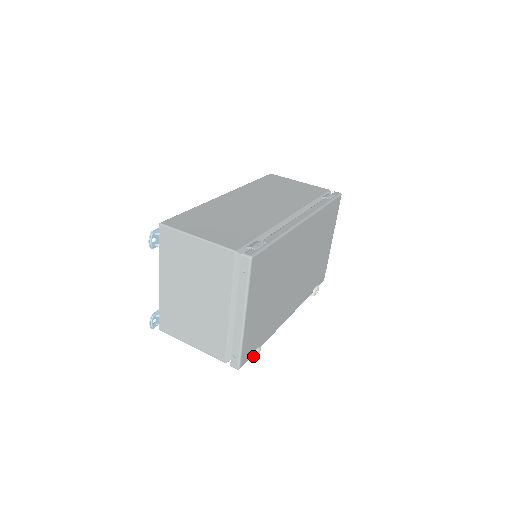
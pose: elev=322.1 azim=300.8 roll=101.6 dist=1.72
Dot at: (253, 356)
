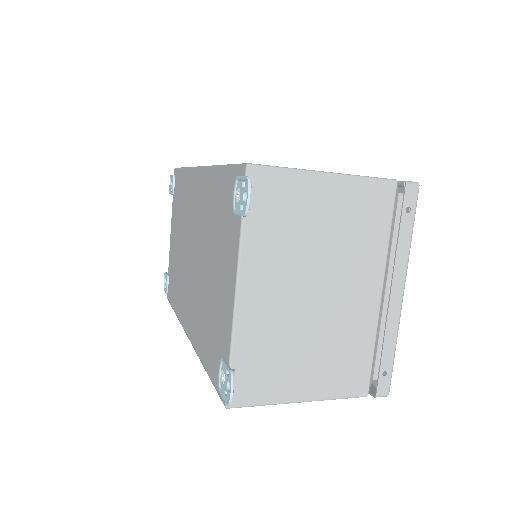
Dot at: occluded
